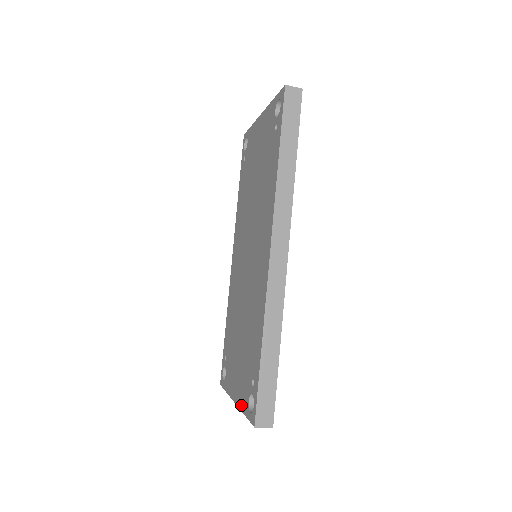
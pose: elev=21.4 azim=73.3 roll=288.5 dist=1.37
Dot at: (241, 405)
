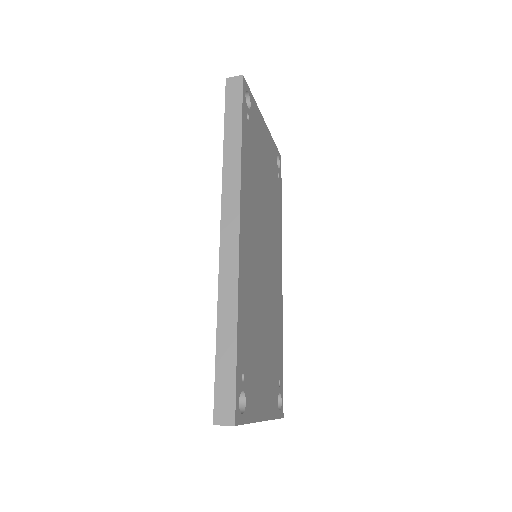
Dot at: occluded
